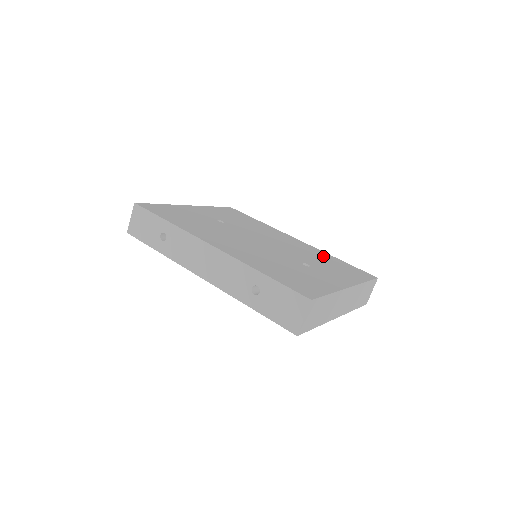
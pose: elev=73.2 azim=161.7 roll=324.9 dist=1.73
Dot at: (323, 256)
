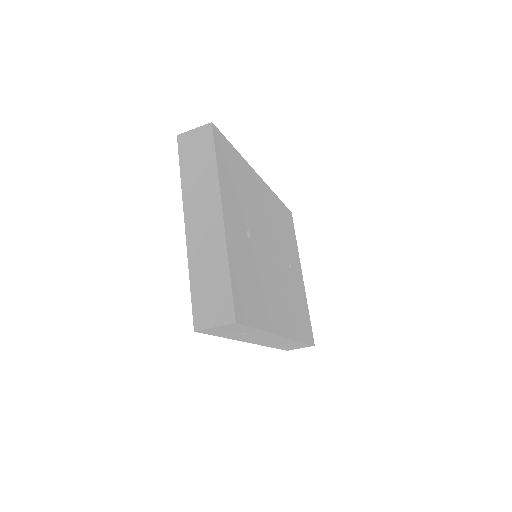
Dot at: (278, 211)
